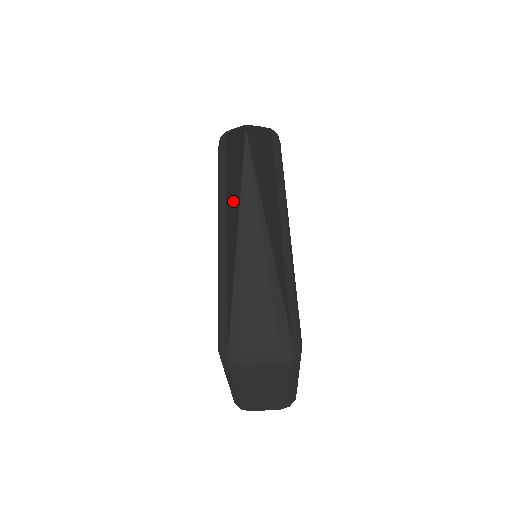
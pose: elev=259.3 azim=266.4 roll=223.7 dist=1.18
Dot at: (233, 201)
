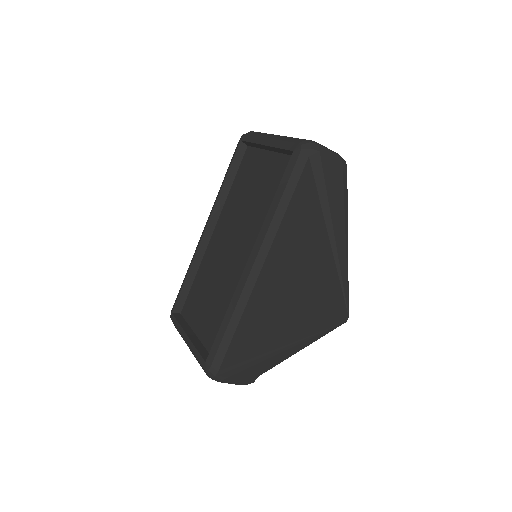
Dot at: (288, 301)
